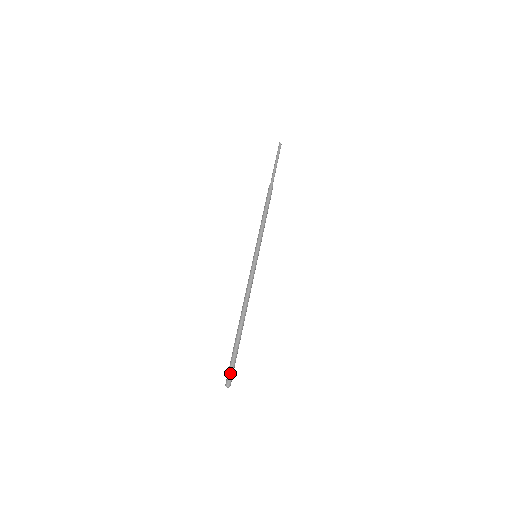
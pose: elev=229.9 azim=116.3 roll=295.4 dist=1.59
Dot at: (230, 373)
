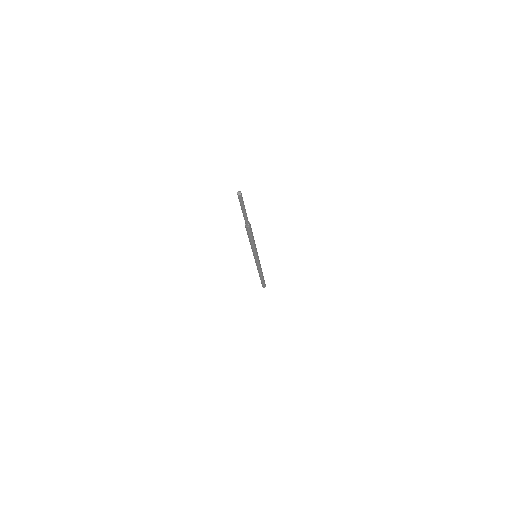
Dot at: occluded
